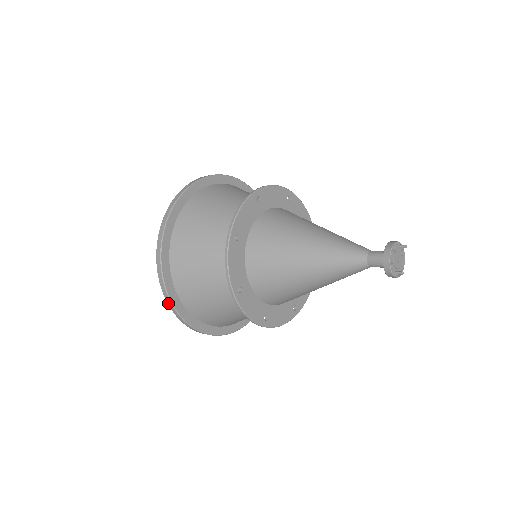
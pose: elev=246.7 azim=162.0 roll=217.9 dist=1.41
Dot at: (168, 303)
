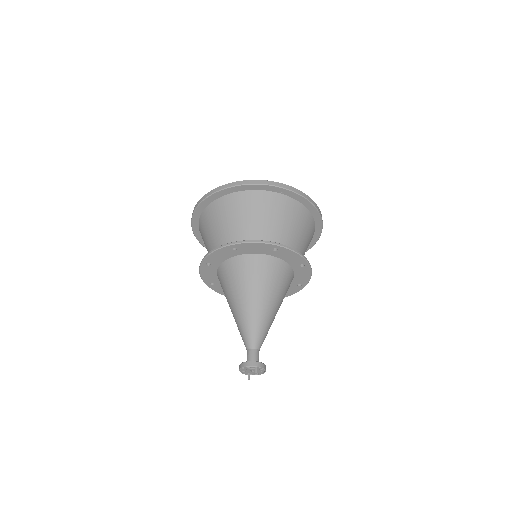
Dot at: occluded
